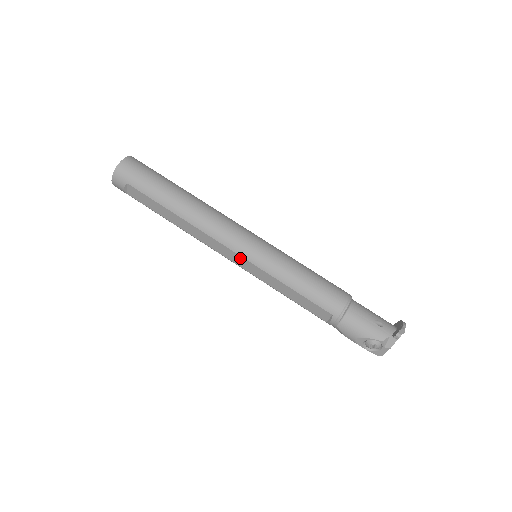
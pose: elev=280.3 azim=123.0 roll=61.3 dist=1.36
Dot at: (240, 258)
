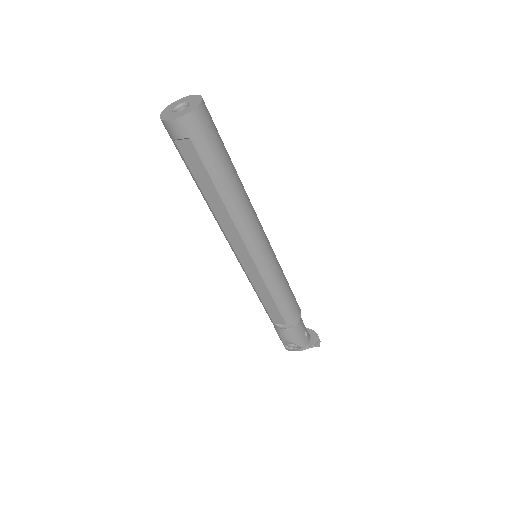
Dot at: (250, 261)
